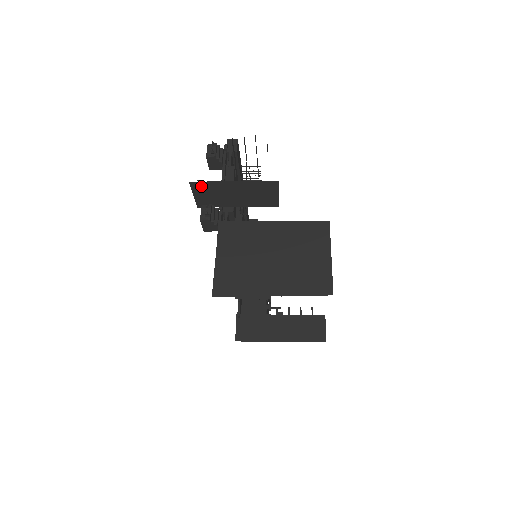
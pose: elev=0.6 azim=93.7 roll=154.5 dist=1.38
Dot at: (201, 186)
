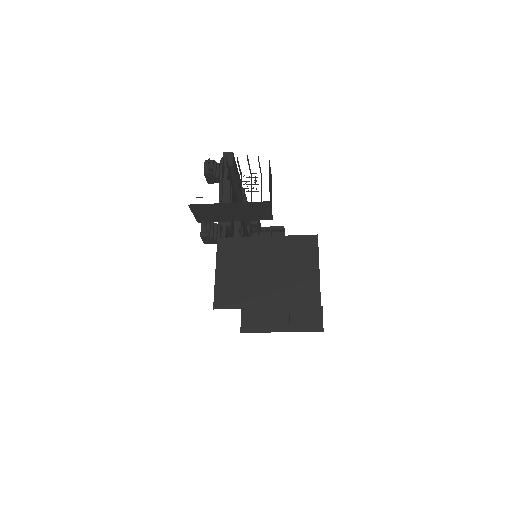
Dot at: (199, 207)
